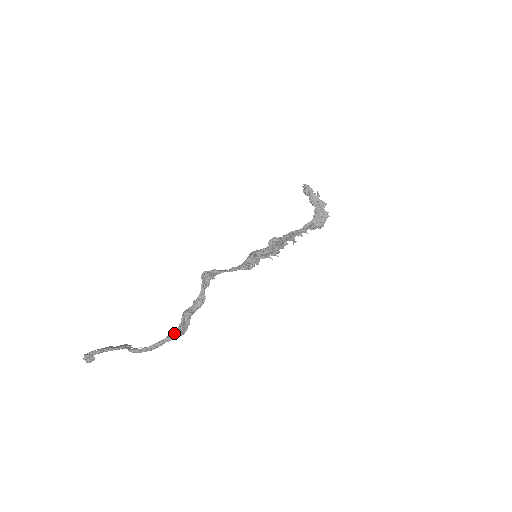
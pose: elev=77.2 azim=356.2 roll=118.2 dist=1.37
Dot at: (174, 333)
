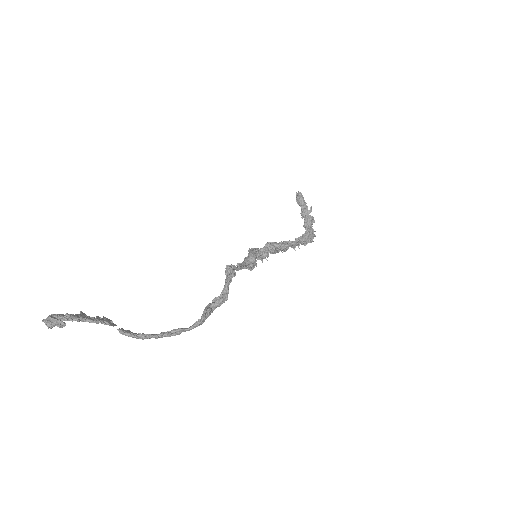
Dot at: (185, 328)
